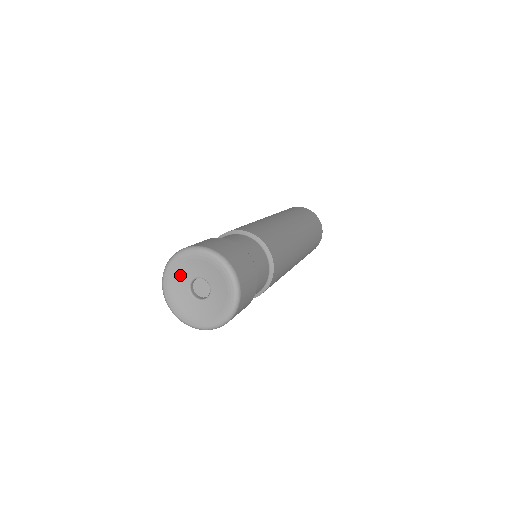
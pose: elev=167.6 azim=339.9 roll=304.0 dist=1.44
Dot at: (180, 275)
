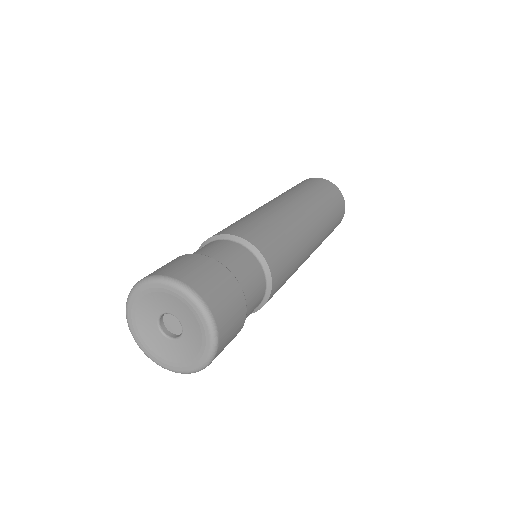
Dot at: (148, 305)
